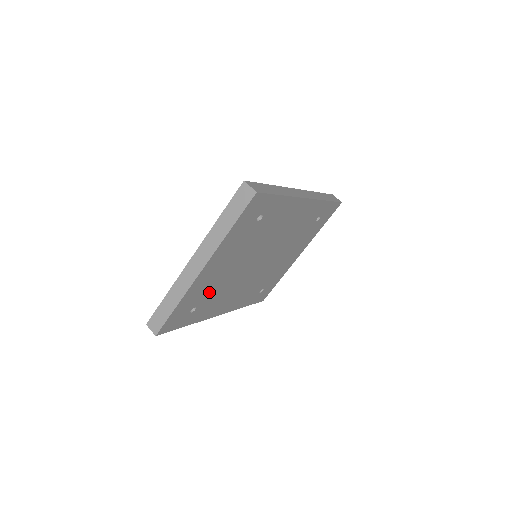
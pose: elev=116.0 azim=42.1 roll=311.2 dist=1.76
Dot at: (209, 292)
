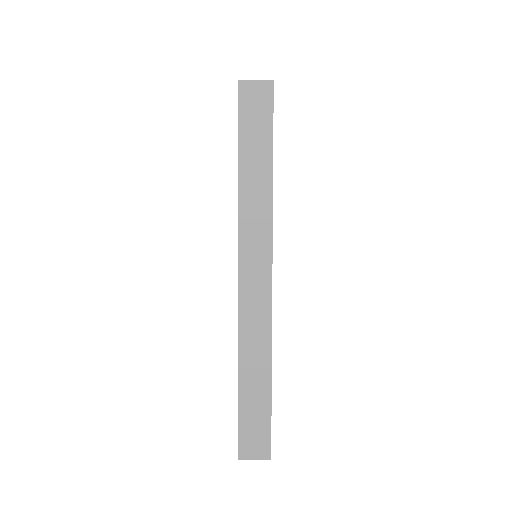
Dot at: occluded
